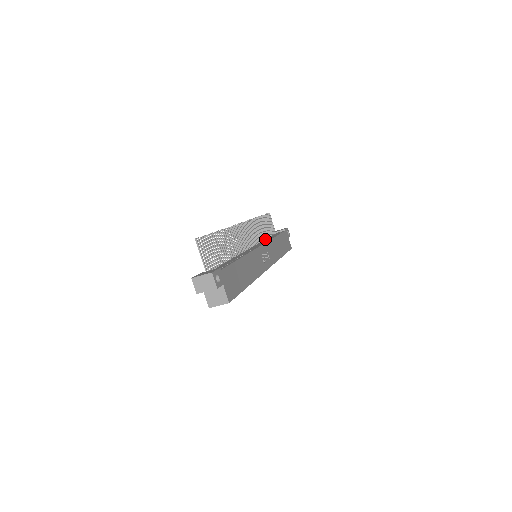
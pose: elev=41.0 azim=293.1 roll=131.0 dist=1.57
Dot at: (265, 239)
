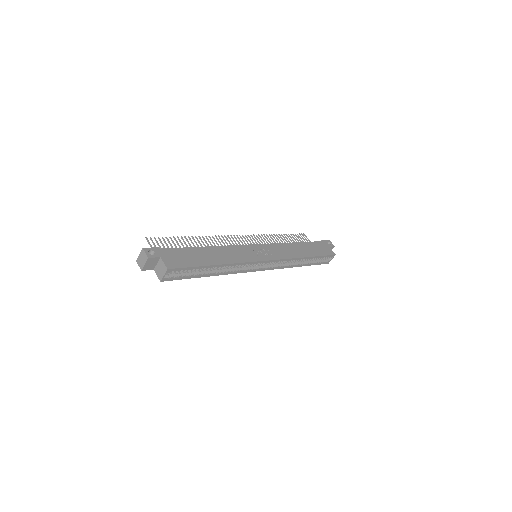
Dot at: occluded
